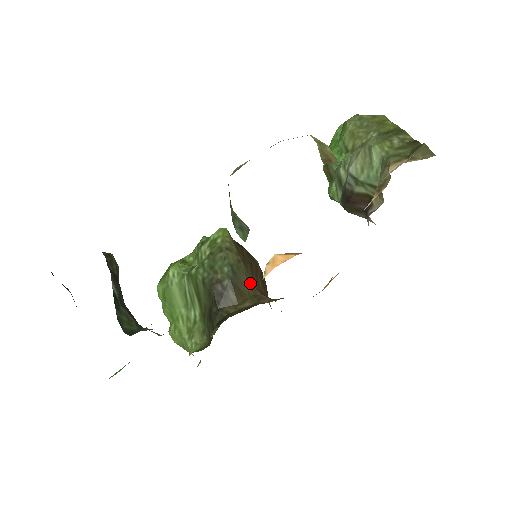
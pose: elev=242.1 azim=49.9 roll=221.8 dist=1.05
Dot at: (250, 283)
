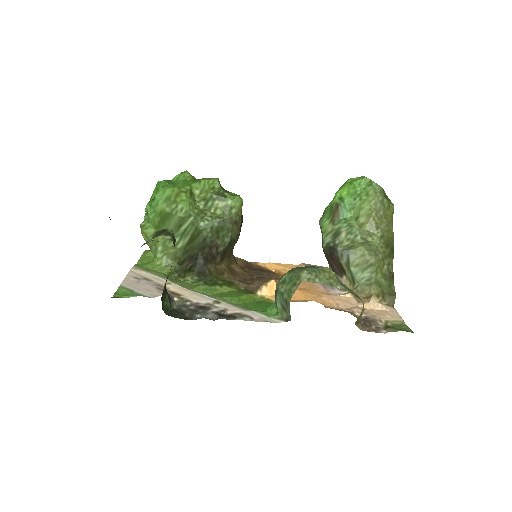
Dot at: (232, 249)
